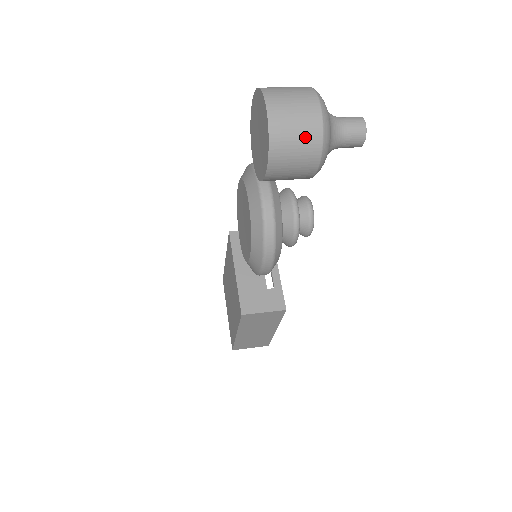
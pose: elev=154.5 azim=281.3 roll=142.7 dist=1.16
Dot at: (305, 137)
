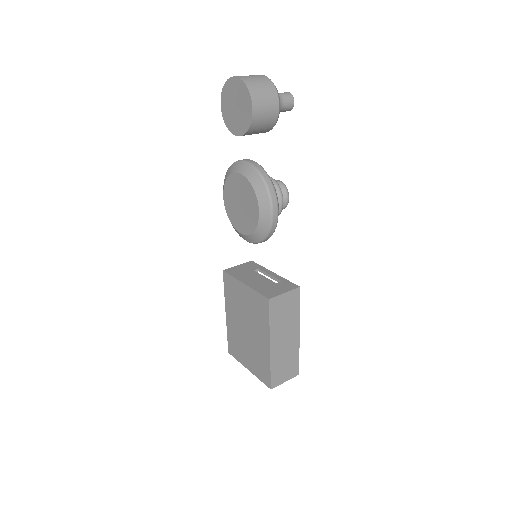
Dot at: (265, 85)
